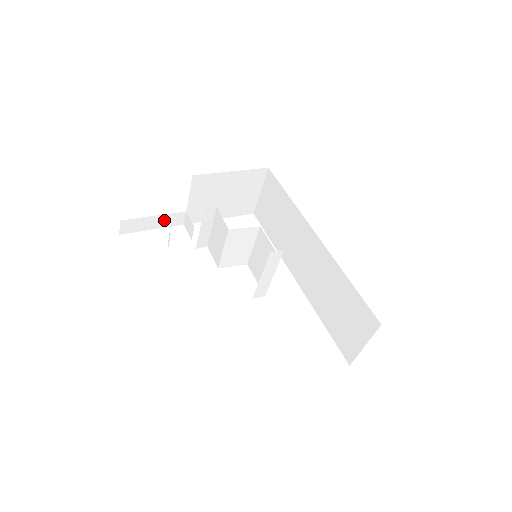
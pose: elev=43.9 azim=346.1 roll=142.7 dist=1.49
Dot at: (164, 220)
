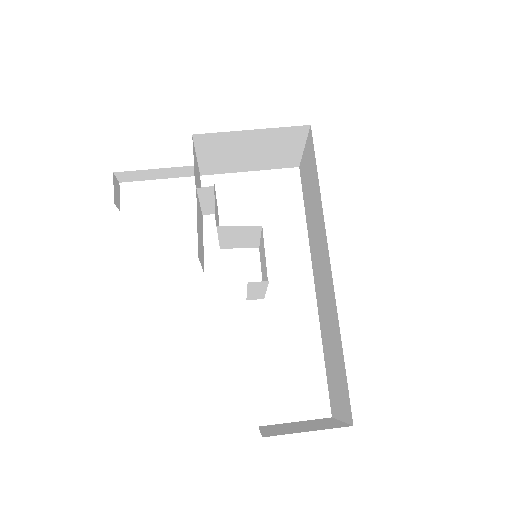
Dot at: (171, 172)
